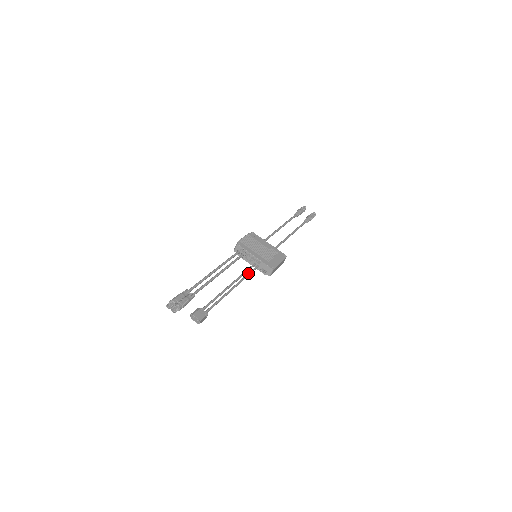
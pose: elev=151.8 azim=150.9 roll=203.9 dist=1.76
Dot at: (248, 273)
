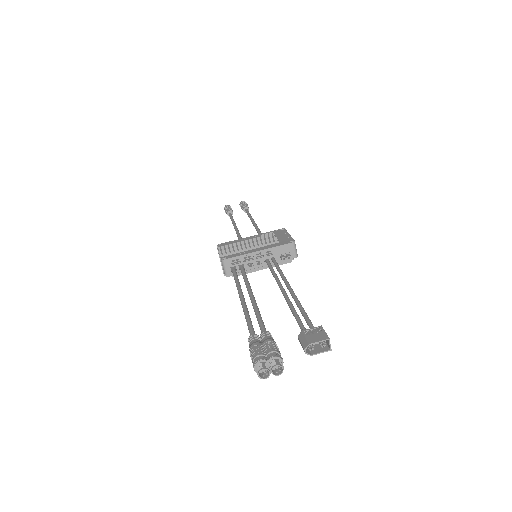
Dot at: (277, 269)
